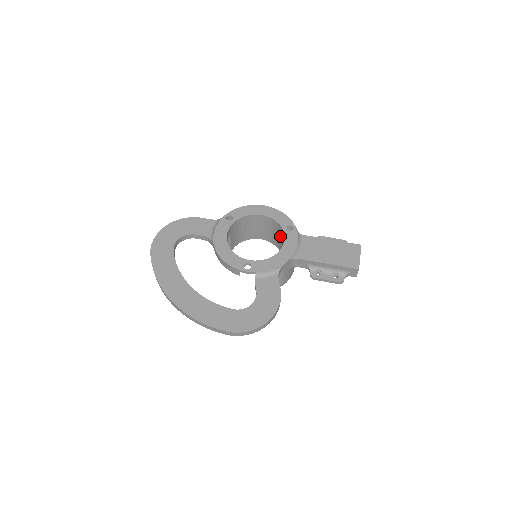
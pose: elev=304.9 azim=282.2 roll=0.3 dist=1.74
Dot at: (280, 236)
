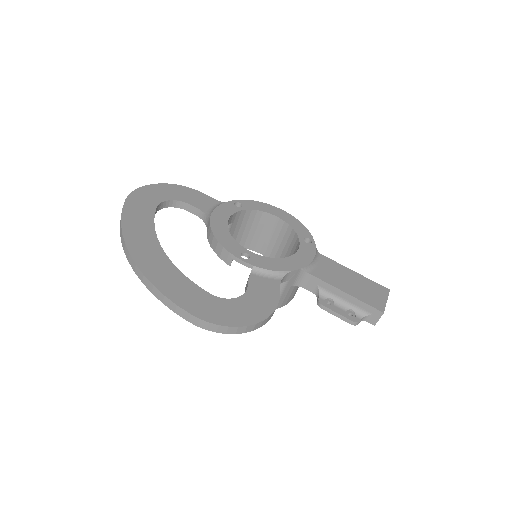
Dot at: (290, 250)
